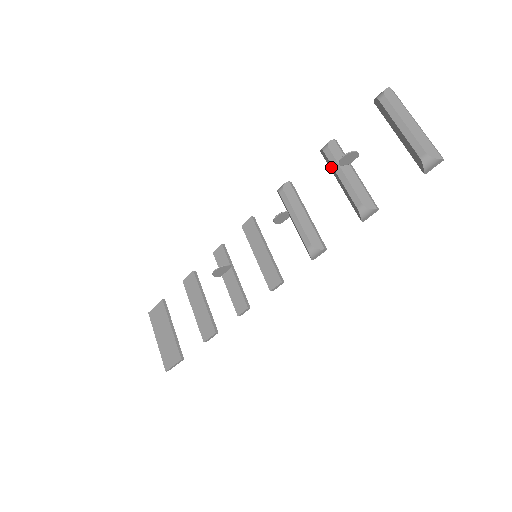
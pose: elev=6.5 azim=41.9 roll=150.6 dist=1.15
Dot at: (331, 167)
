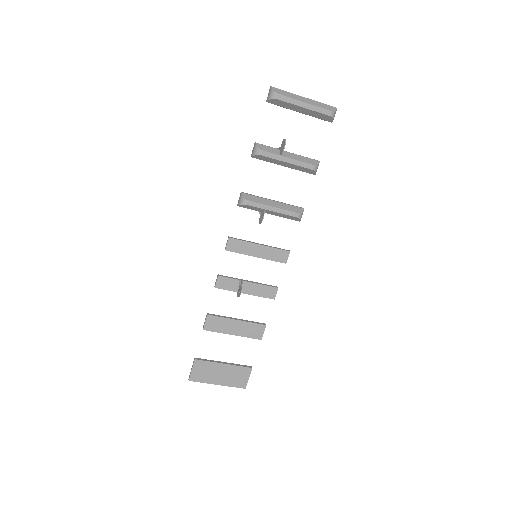
Dot at: (272, 160)
